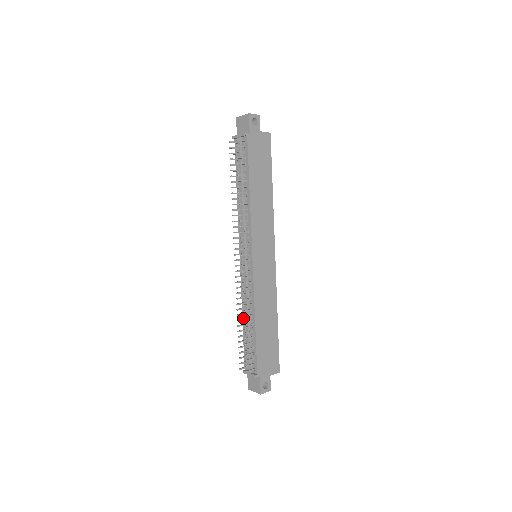
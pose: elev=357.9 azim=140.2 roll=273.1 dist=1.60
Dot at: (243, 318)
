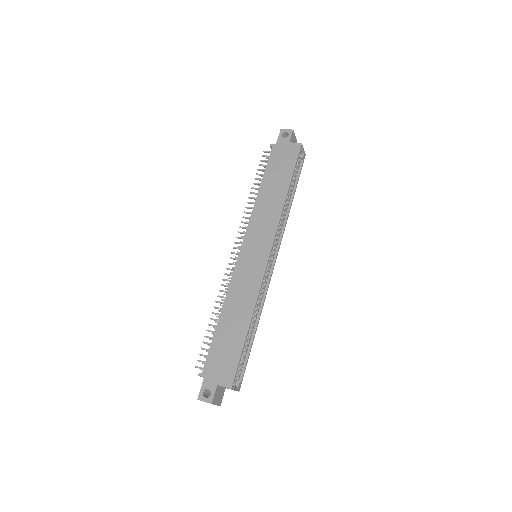
Dot at: occluded
